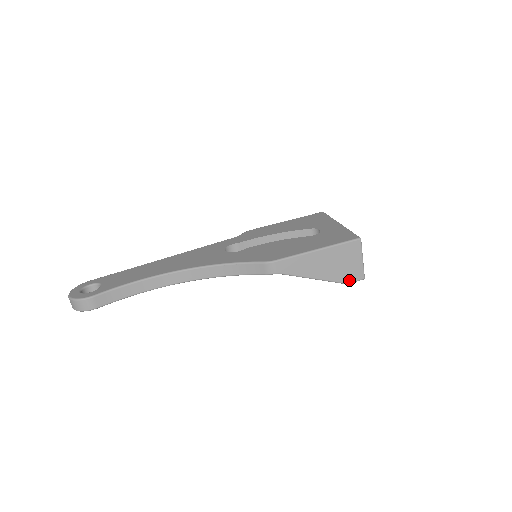
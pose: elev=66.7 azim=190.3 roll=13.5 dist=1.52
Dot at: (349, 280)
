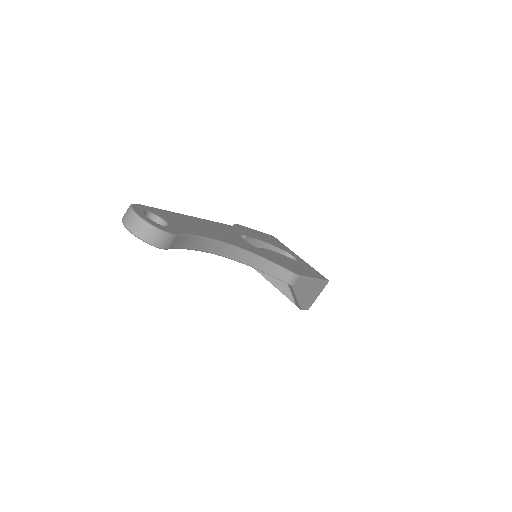
Dot at: (305, 307)
